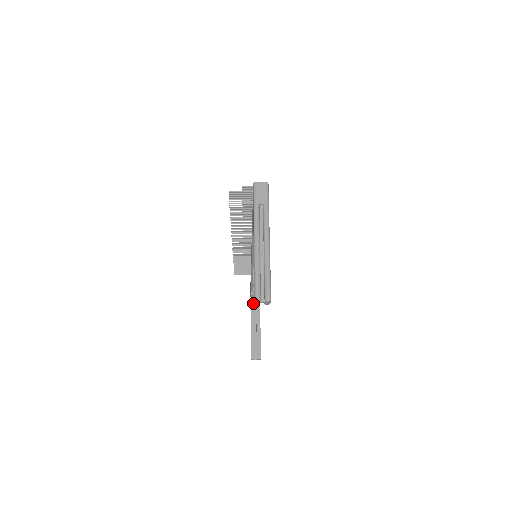
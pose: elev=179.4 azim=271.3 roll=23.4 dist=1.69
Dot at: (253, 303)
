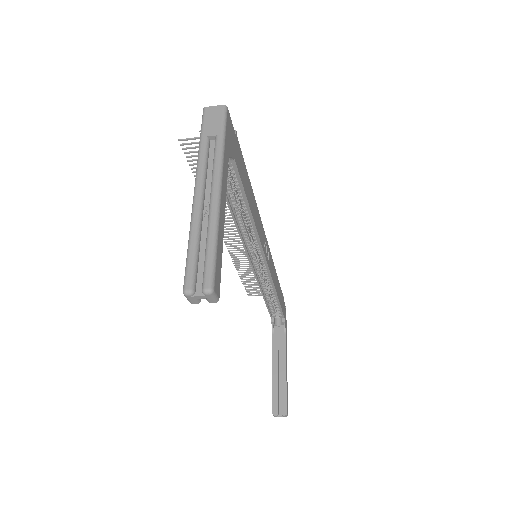
Dot at: (276, 334)
